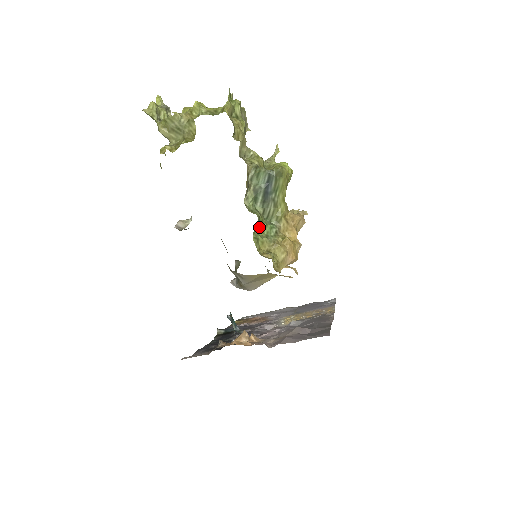
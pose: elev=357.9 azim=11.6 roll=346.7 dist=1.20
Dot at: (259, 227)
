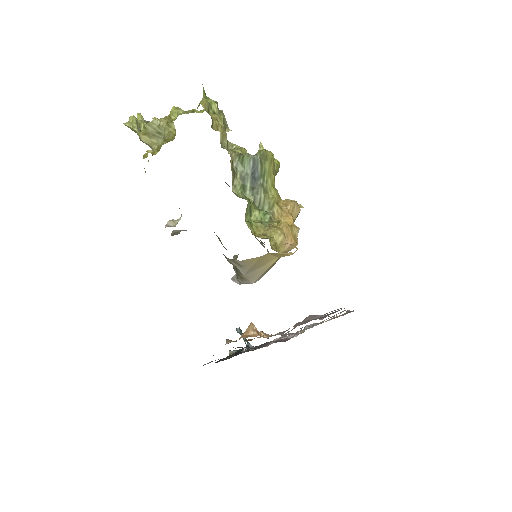
Dot at: (251, 214)
